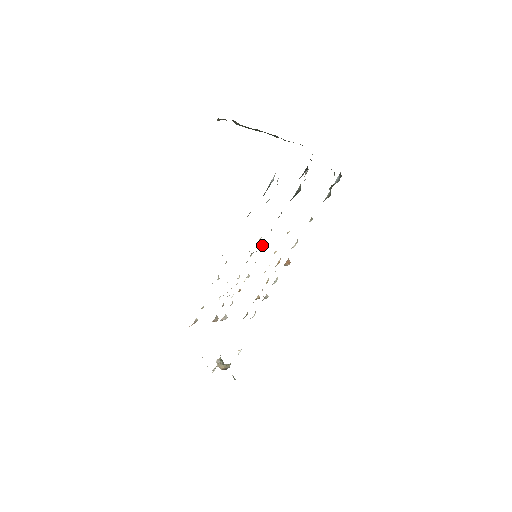
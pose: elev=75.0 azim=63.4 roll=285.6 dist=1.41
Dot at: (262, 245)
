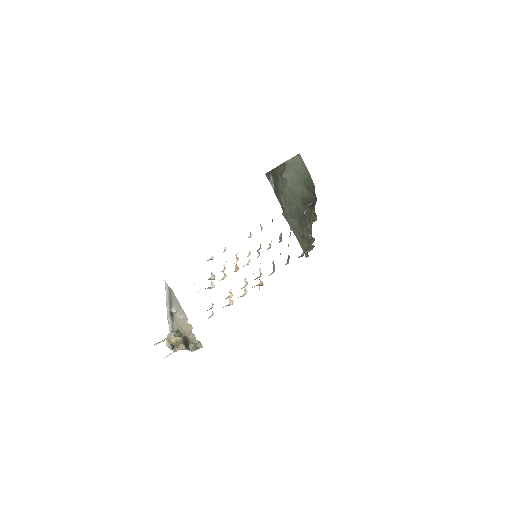
Dot at: (269, 248)
